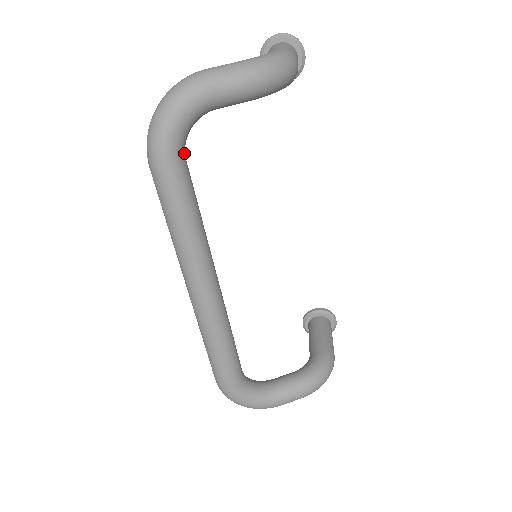
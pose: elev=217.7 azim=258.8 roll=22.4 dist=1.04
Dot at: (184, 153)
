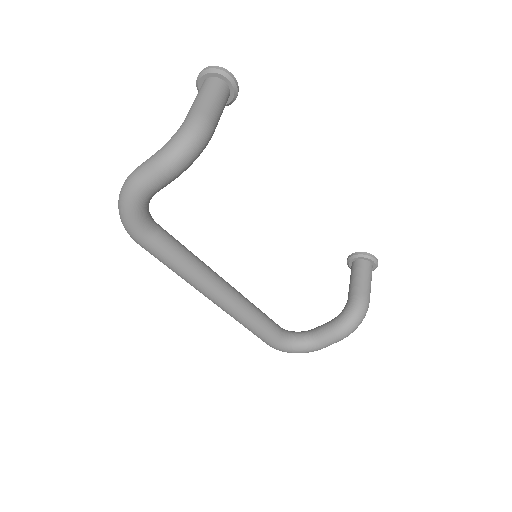
Dot at: (152, 227)
